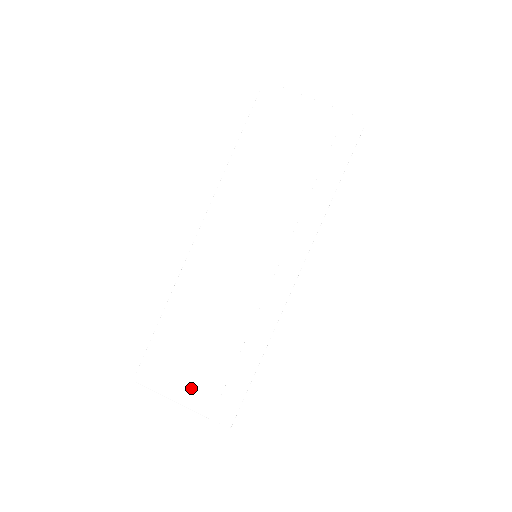
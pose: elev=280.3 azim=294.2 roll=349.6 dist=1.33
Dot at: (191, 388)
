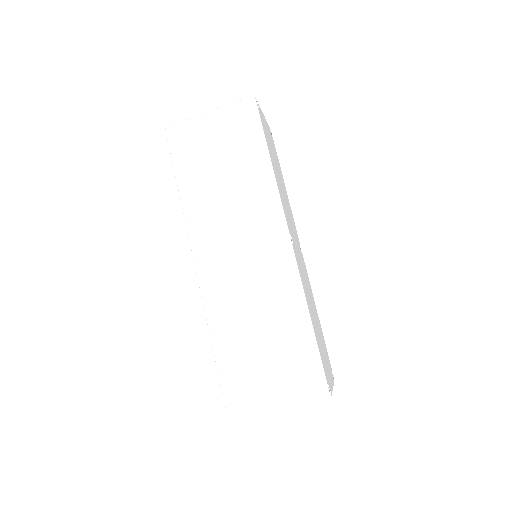
Dot at: (276, 388)
